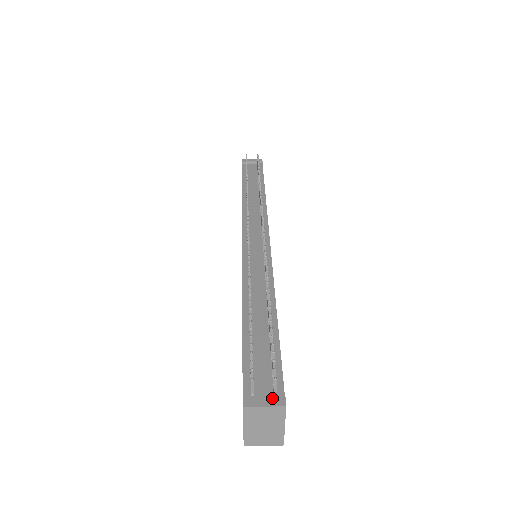
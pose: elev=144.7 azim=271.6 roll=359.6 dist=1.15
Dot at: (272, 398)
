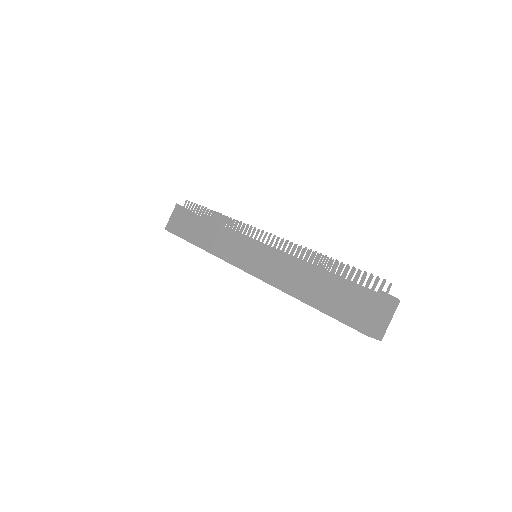
Dot at: occluded
